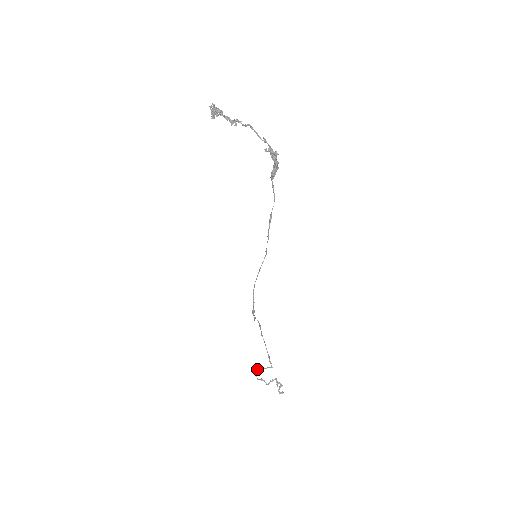
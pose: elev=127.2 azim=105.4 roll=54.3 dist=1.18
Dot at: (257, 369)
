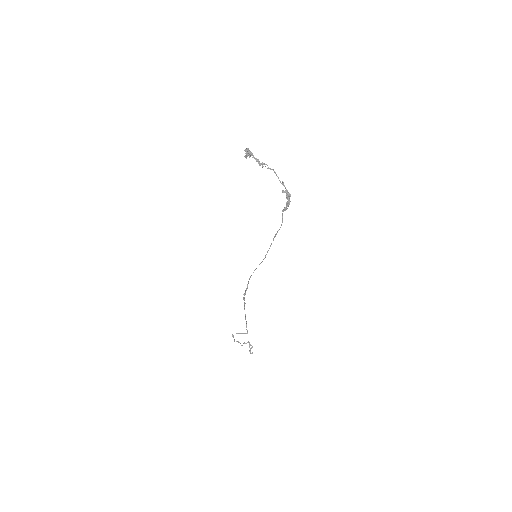
Dot at: (236, 333)
